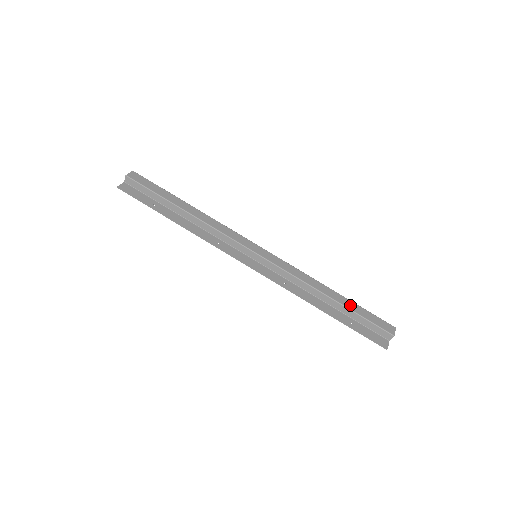
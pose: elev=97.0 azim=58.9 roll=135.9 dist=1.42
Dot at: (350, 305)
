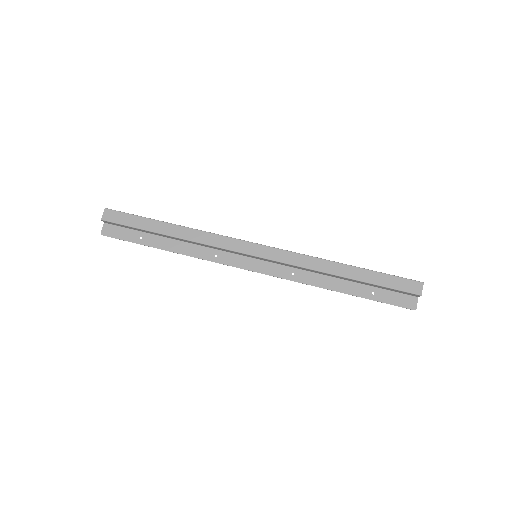
Dot at: (367, 277)
